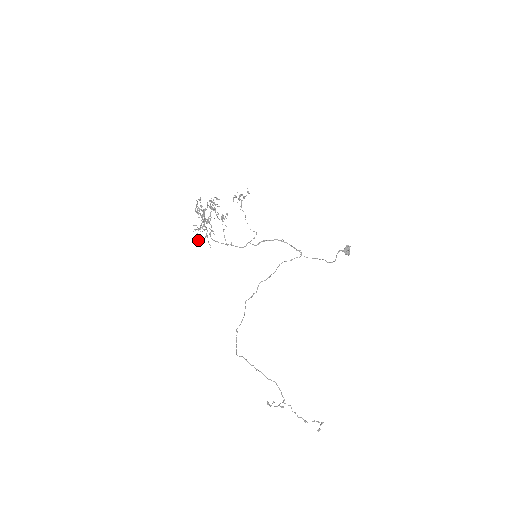
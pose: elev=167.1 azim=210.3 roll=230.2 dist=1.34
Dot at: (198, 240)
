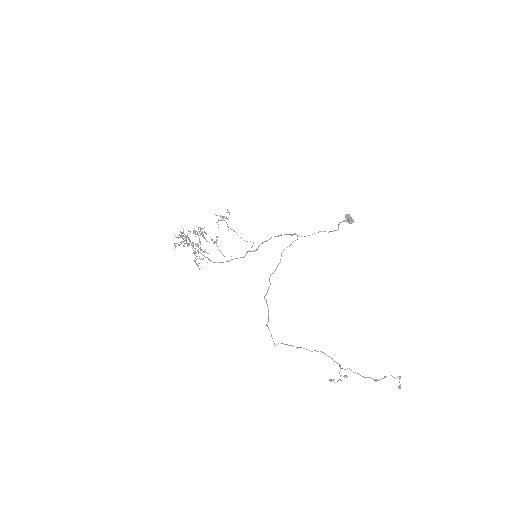
Dot at: (197, 265)
